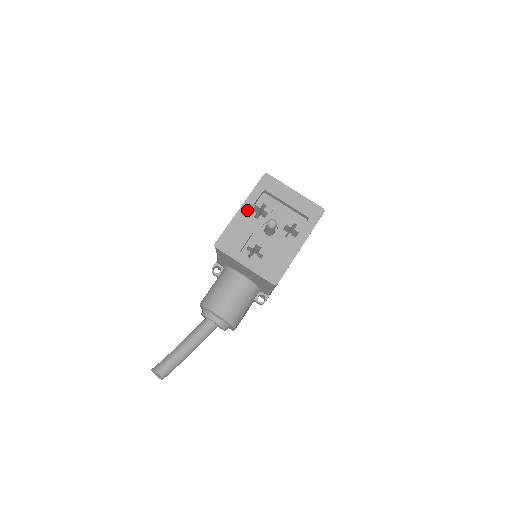
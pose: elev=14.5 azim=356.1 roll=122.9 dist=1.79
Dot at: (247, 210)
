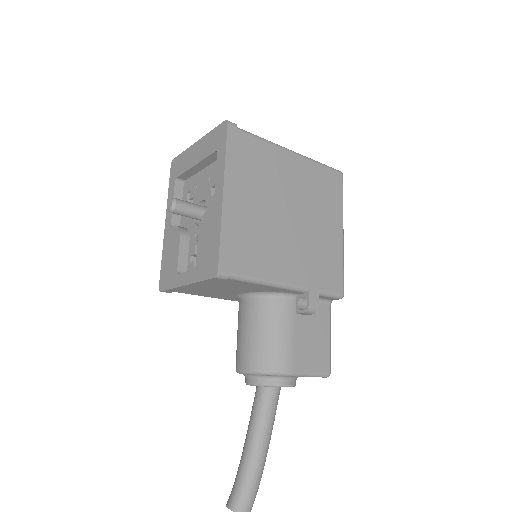
Dot at: (170, 218)
